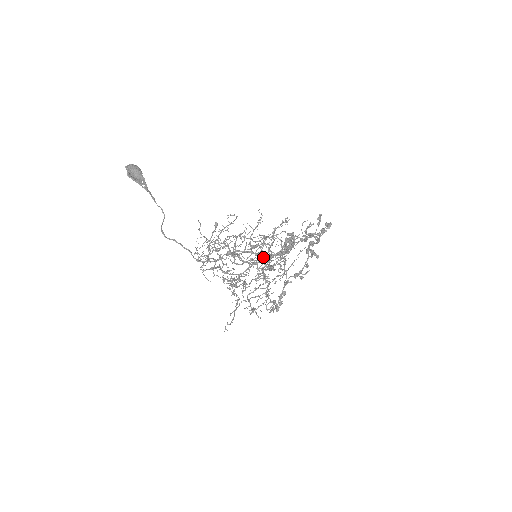
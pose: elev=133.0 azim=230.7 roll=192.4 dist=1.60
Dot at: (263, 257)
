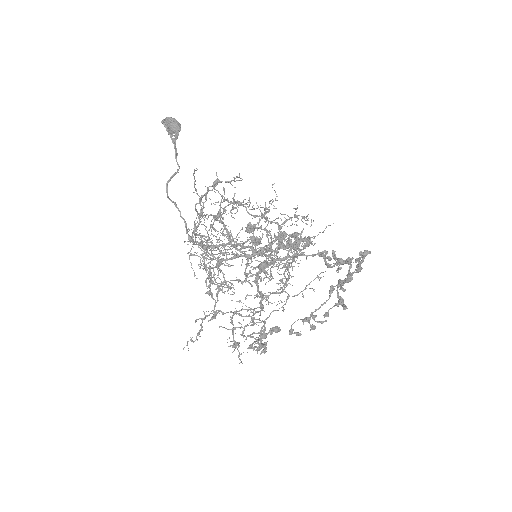
Dot at: occluded
